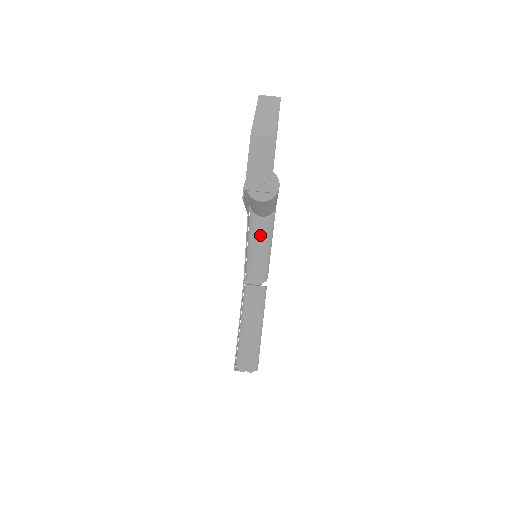
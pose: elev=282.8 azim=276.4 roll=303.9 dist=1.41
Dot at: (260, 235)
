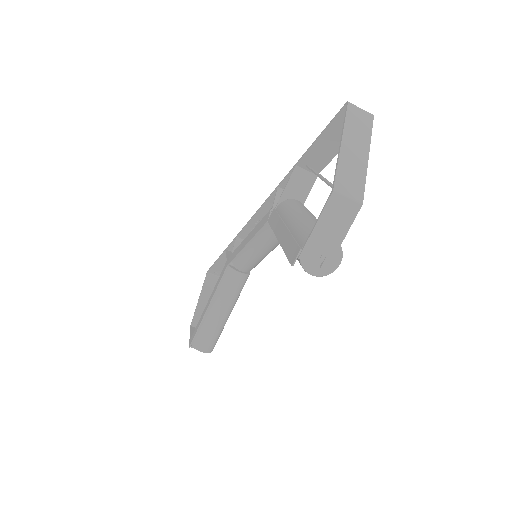
Dot at: (271, 241)
